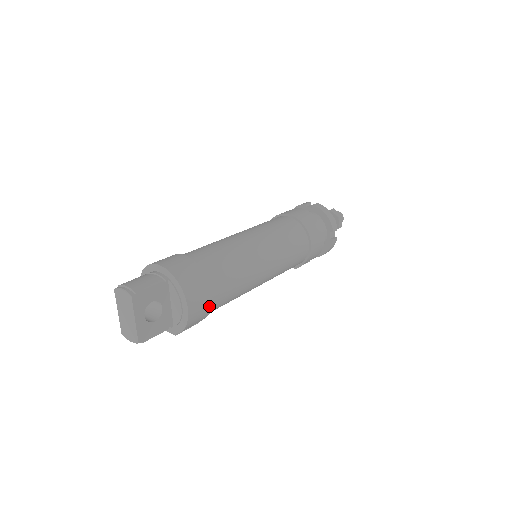
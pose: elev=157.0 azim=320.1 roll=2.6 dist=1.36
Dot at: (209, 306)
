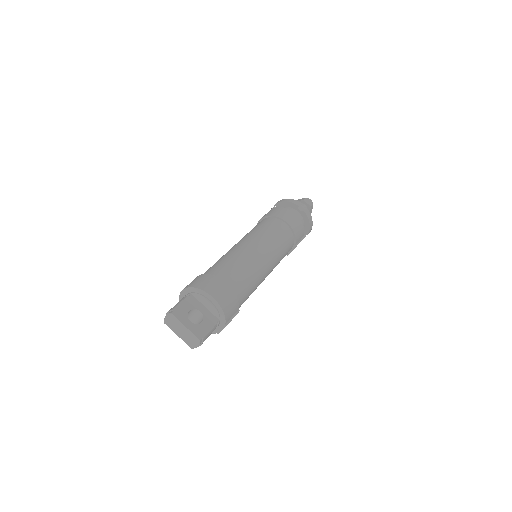
Dot at: (230, 290)
